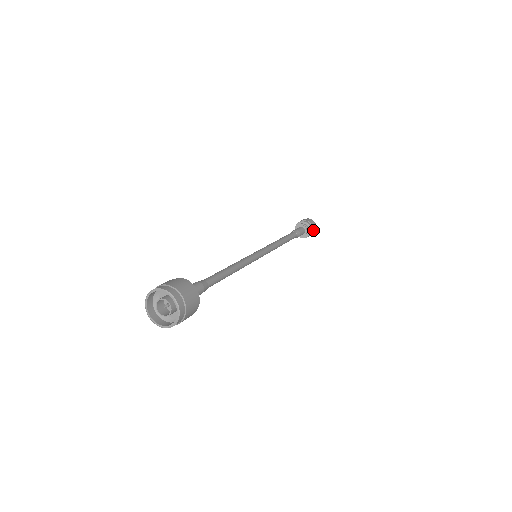
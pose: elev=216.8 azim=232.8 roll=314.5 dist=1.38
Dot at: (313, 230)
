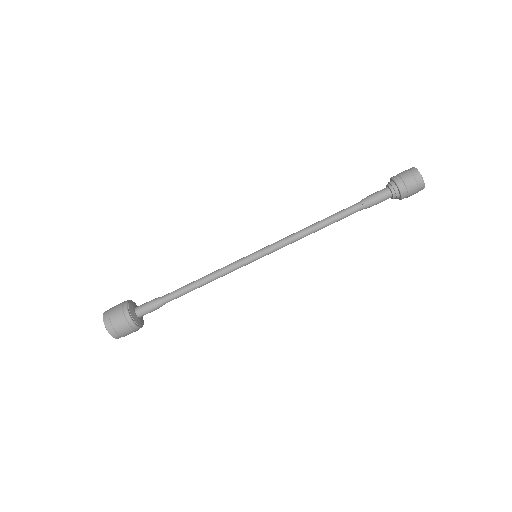
Dot at: (411, 191)
